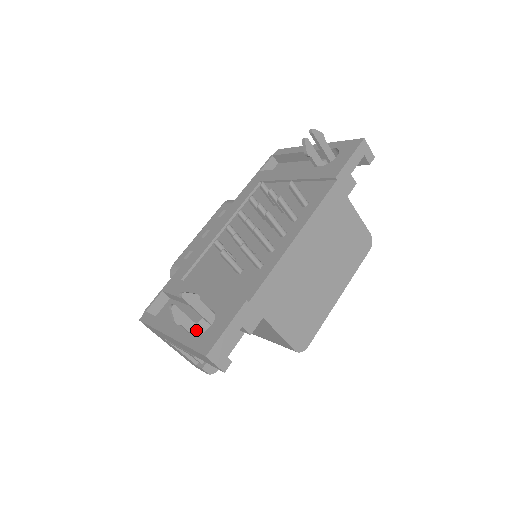
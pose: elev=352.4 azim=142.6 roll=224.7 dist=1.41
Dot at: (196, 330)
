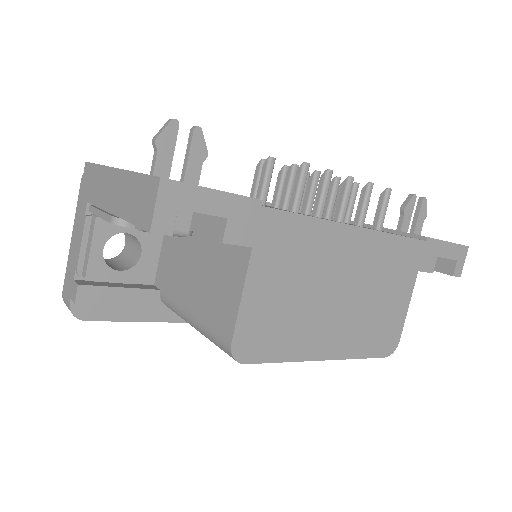
Dot at: occluded
